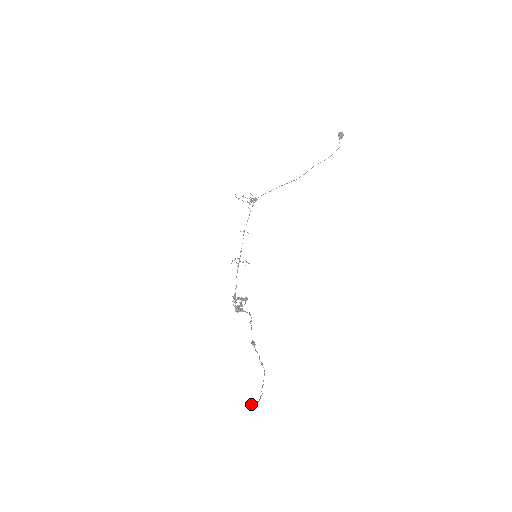
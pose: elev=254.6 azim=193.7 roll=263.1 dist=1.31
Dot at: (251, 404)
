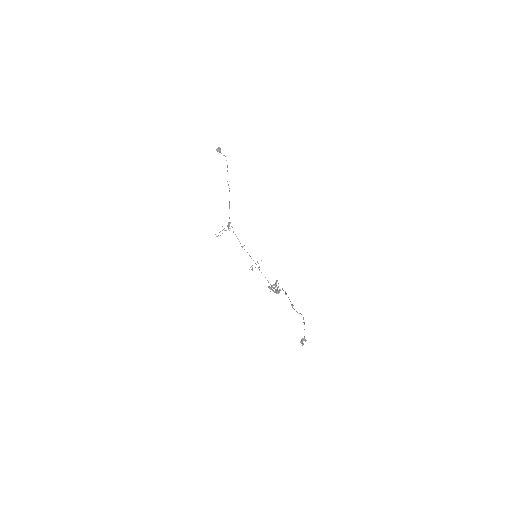
Dot at: (301, 342)
